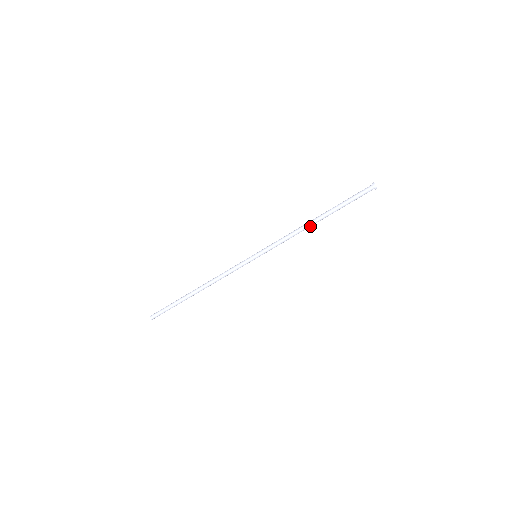
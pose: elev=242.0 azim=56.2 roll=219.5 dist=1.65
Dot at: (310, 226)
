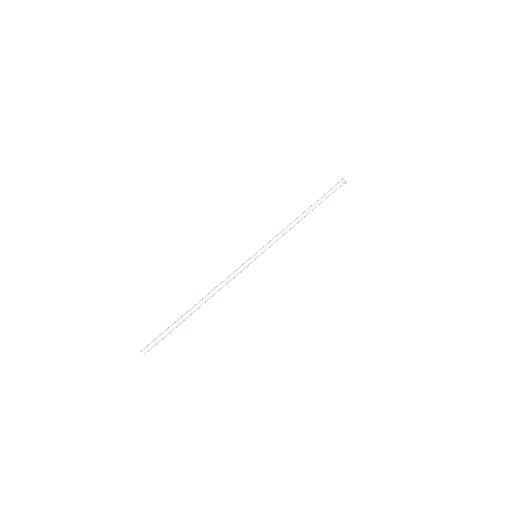
Dot at: (300, 218)
